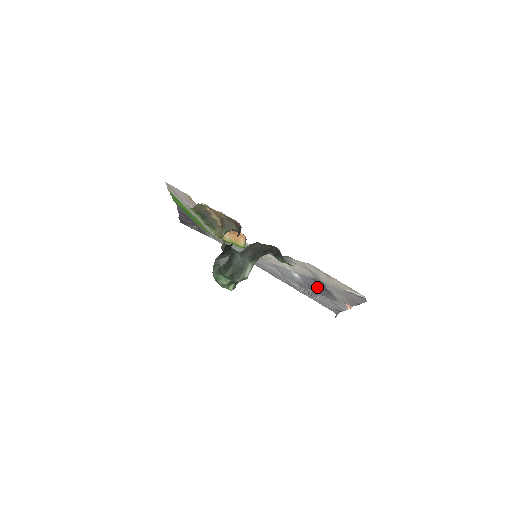
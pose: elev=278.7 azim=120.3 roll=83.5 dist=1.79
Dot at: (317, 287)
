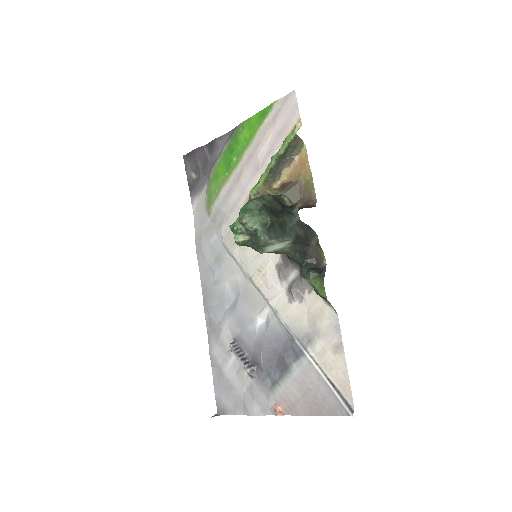
Dot at: (269, 355)
